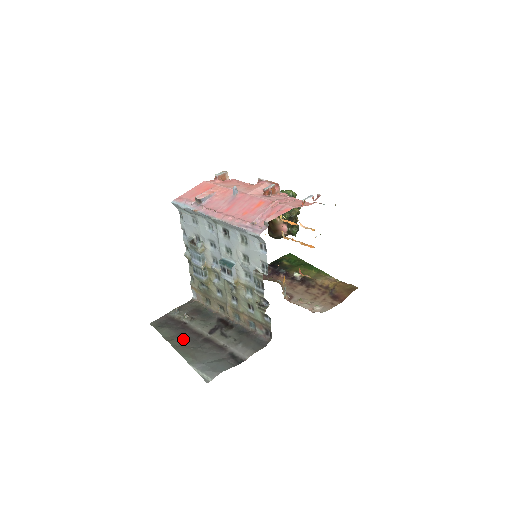
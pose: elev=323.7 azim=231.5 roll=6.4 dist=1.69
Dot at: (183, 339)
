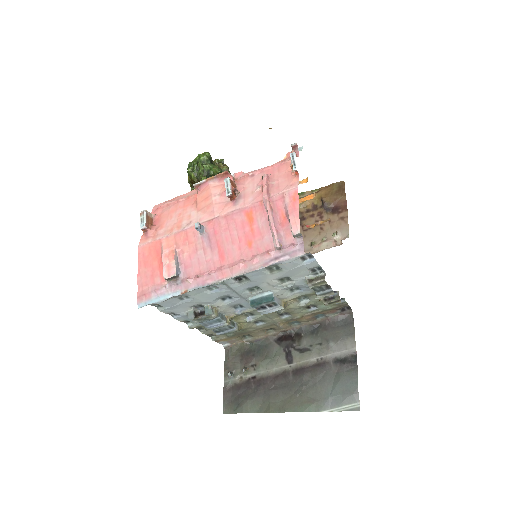
Dot at: (276, 395)
